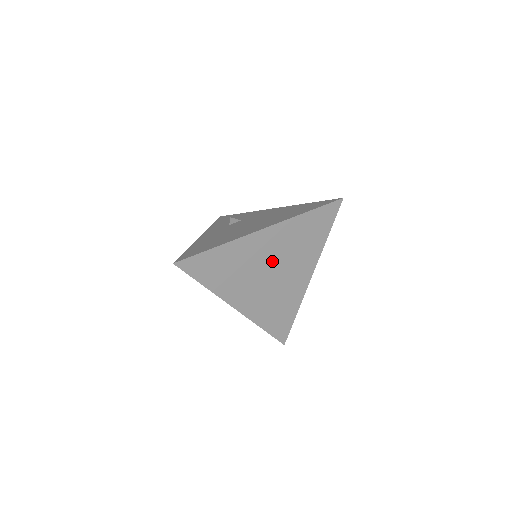
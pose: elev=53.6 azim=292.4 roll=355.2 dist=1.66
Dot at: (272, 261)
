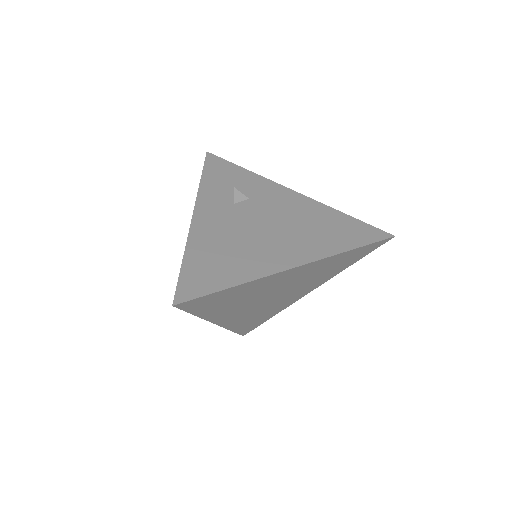
Dot at: (283, 288)
